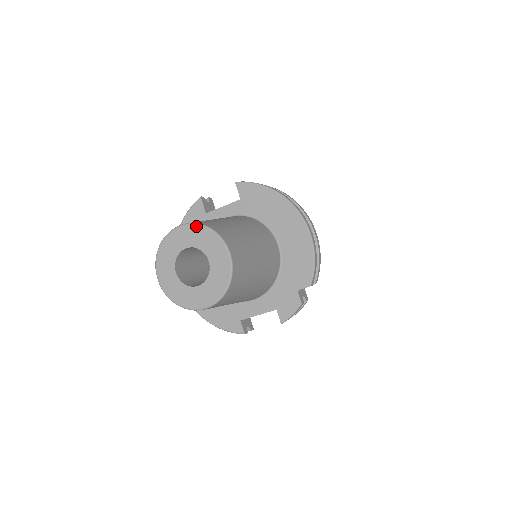
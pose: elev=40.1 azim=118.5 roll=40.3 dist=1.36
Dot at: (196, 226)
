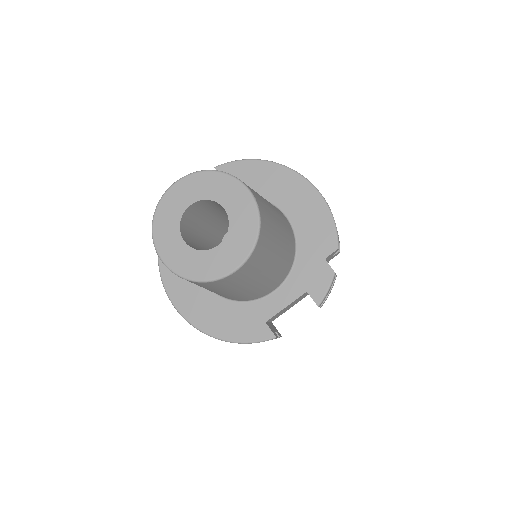
Dot at: (196, 174)
